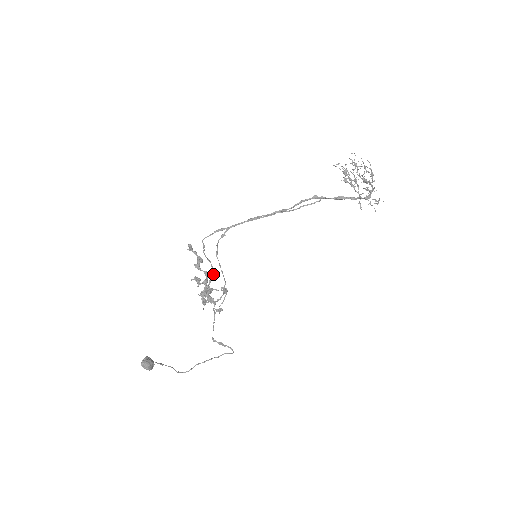
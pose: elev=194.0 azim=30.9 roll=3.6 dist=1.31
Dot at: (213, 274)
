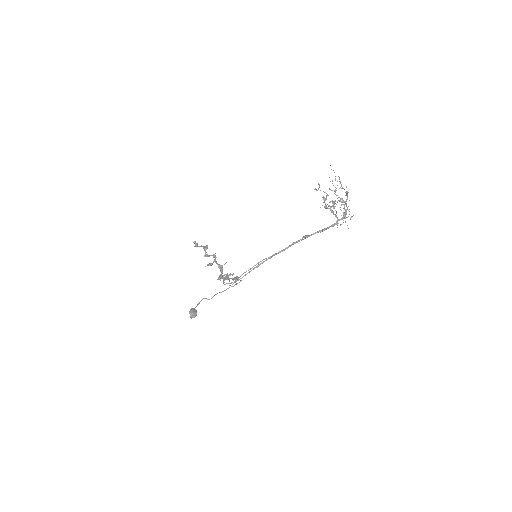
Dot at: occluded
